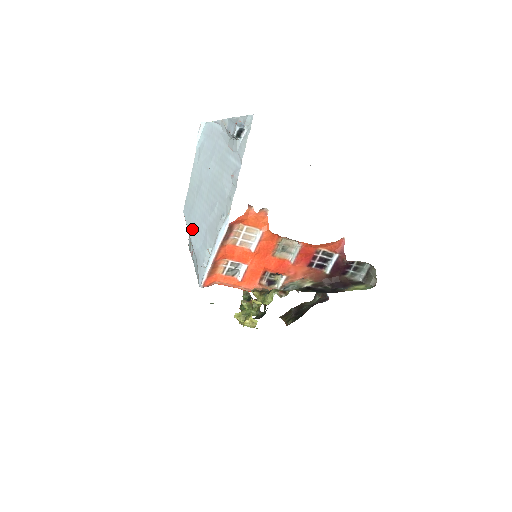
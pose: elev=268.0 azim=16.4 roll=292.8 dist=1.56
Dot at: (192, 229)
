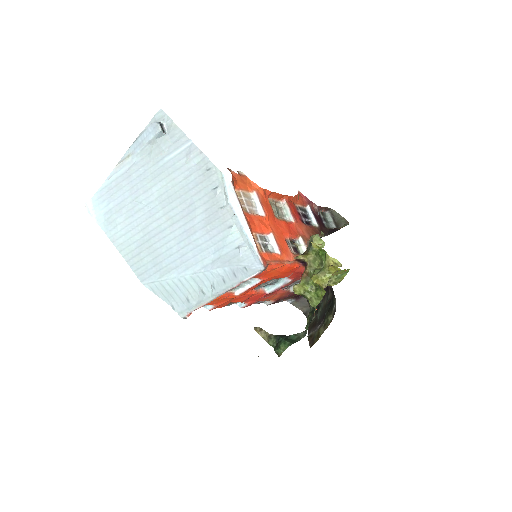
Dot at: (181, 265)
